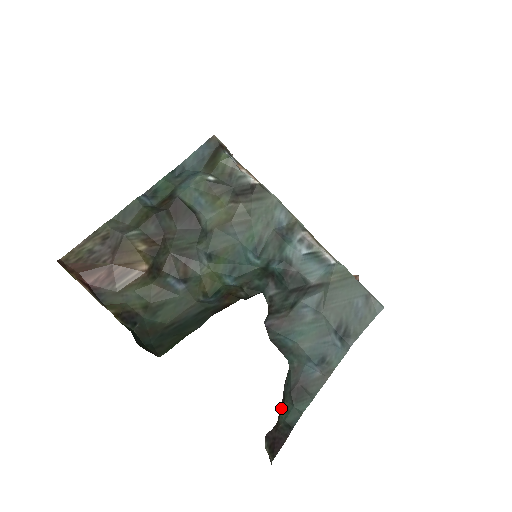
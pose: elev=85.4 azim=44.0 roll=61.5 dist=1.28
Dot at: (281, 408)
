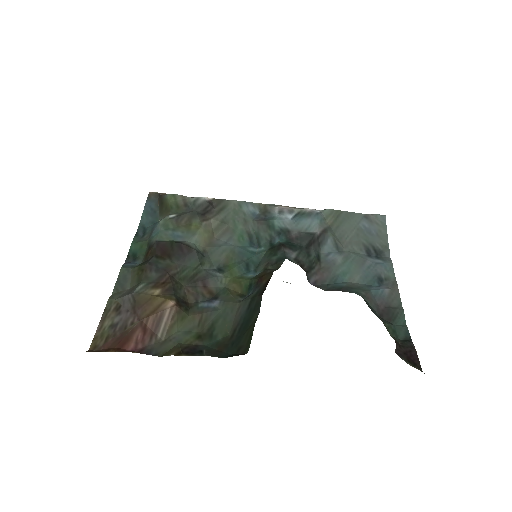
Dot at: occluded
